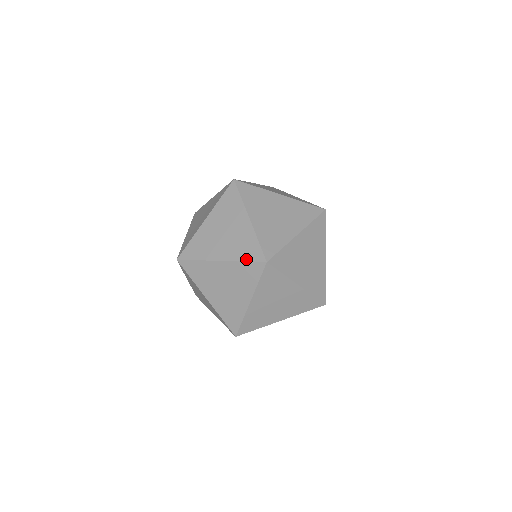
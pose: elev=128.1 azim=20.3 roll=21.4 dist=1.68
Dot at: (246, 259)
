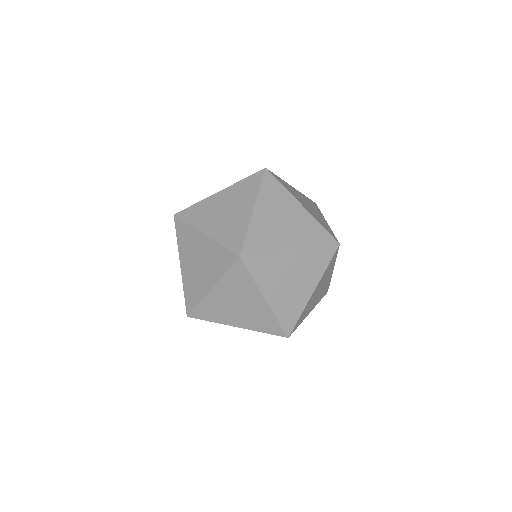
Dot at: occluded
